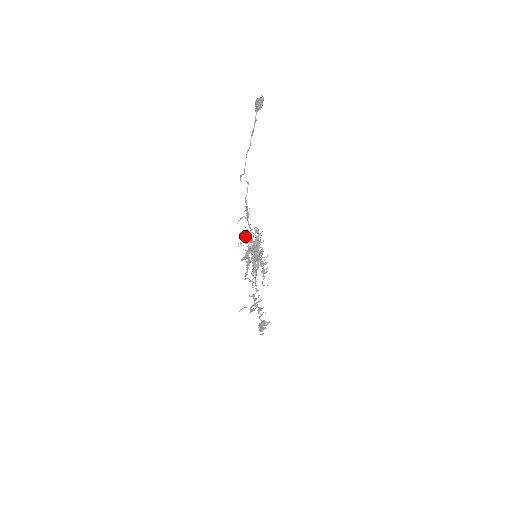
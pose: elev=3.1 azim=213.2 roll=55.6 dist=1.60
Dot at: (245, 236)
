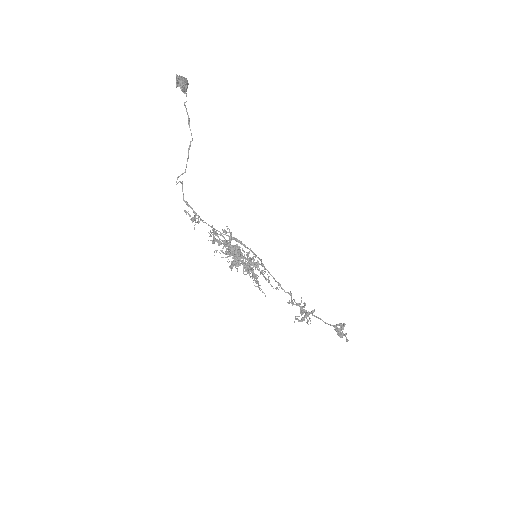
Dot at: (212, 242)
